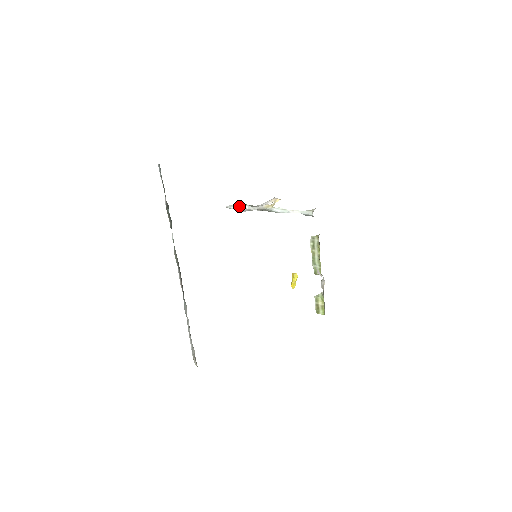
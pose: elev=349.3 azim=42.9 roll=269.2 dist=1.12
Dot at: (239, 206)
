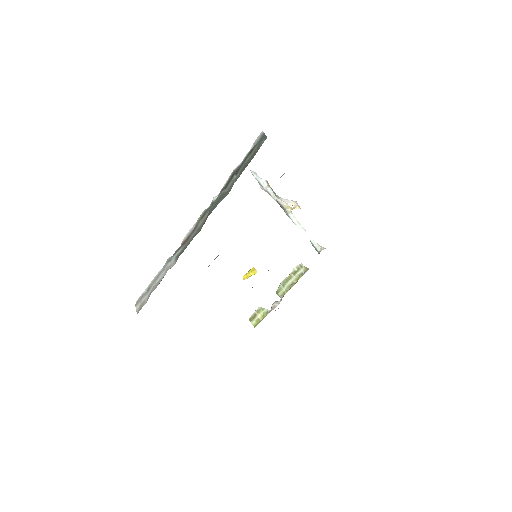
Dot at: (263, 181)
